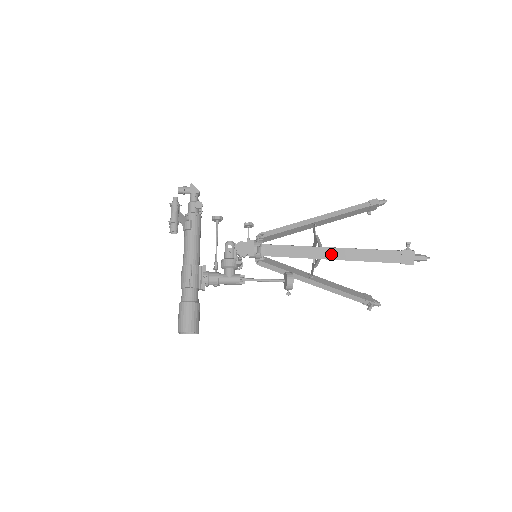
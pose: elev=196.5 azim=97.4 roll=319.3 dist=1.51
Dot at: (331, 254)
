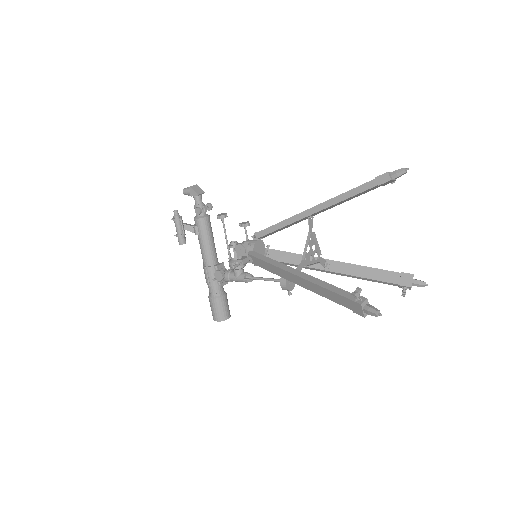
Dot at: (296, 280)
